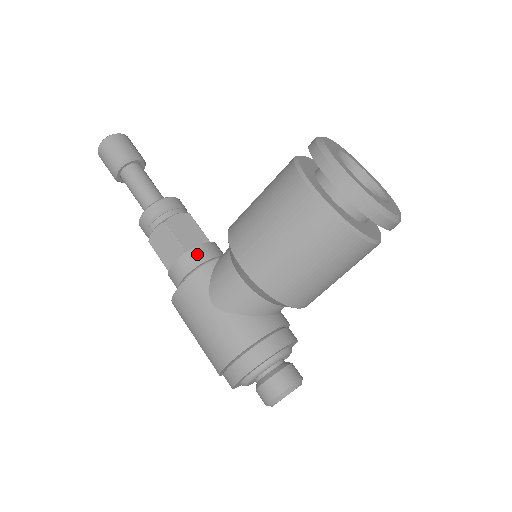
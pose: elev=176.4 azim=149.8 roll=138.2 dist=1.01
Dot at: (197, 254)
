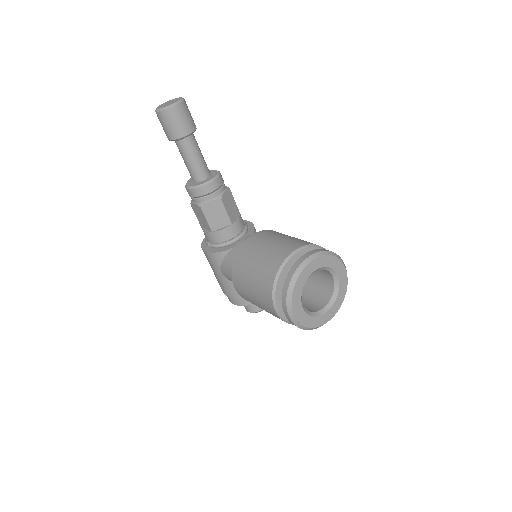
Dot at: (219, 236)
